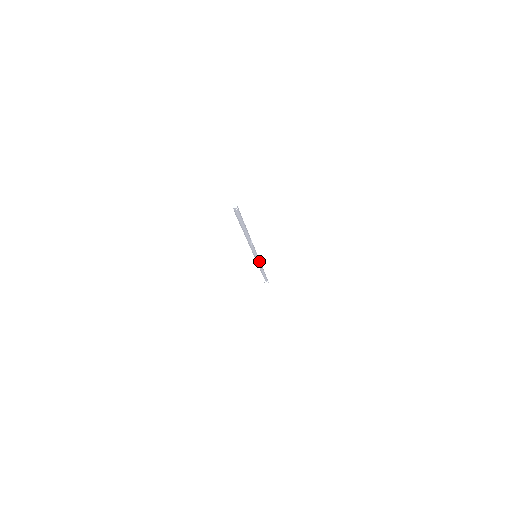
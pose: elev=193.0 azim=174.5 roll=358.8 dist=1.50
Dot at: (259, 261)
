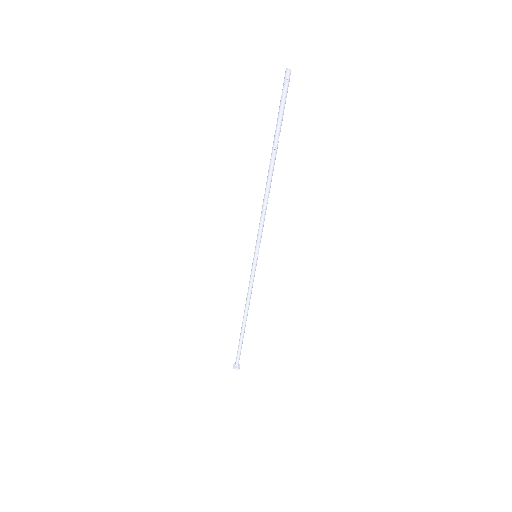
Dot at: (254, 276)
